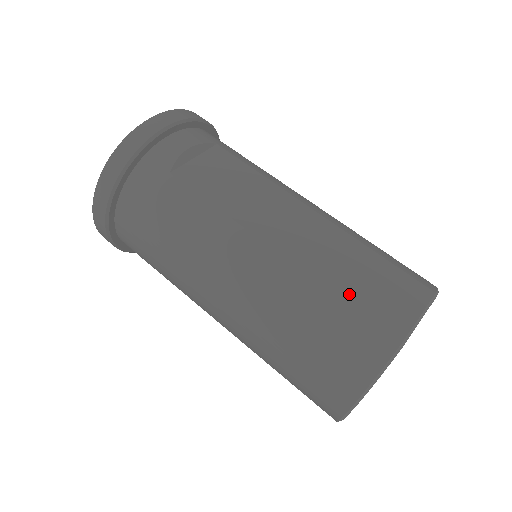
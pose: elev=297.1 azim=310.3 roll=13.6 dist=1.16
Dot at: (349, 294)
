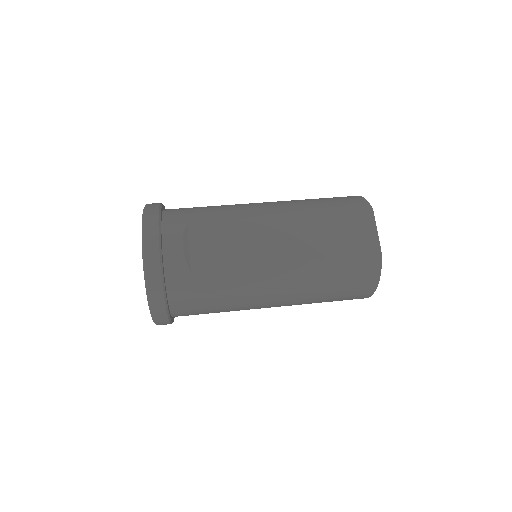
Dot at: (340, 252)
